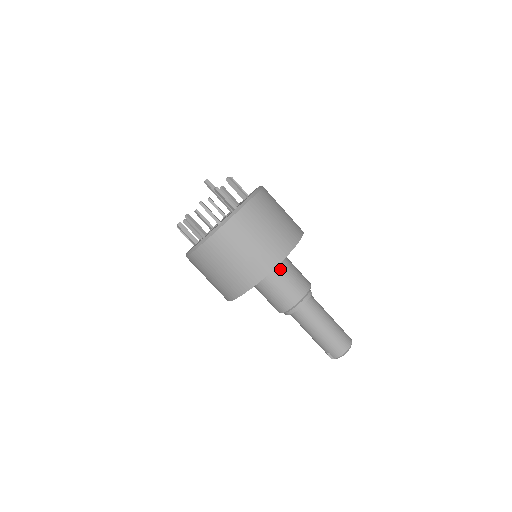
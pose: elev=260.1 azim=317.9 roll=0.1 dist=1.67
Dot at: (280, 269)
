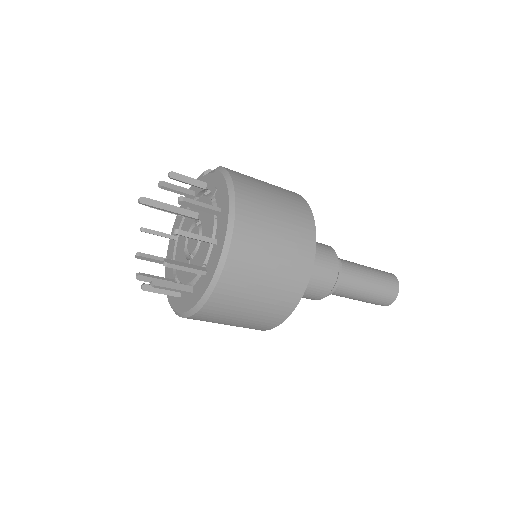
Dot at: occluded
